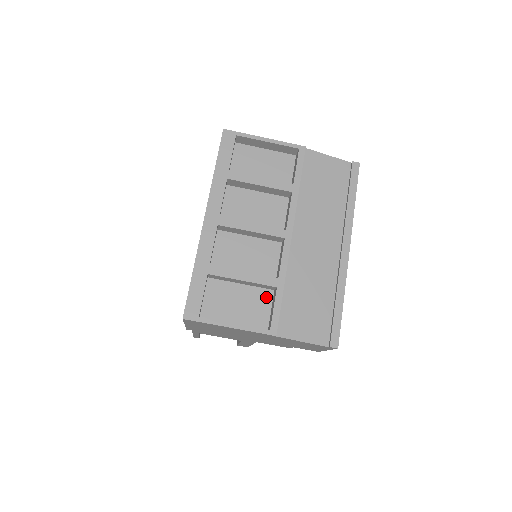
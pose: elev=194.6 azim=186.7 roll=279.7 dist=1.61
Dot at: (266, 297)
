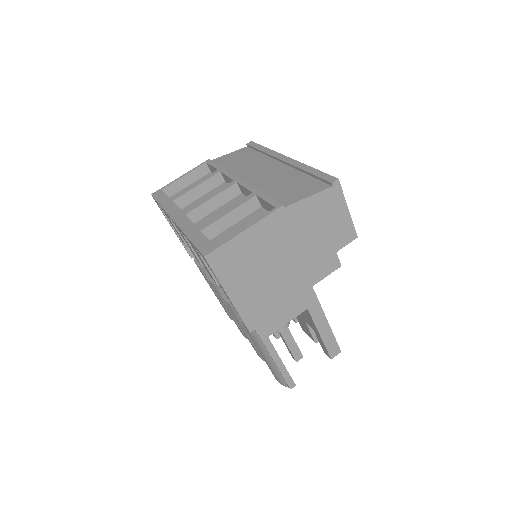
Dot at: (259, 213)
